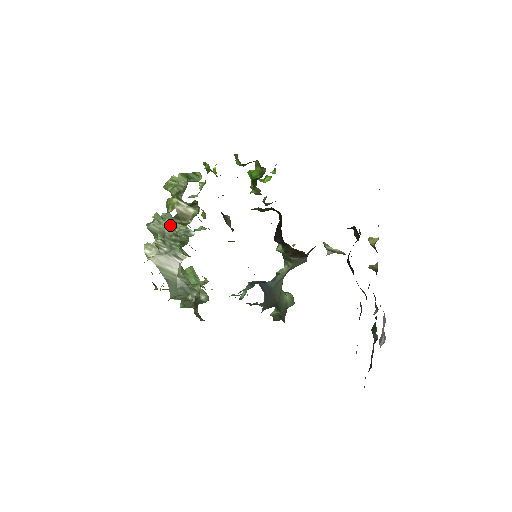
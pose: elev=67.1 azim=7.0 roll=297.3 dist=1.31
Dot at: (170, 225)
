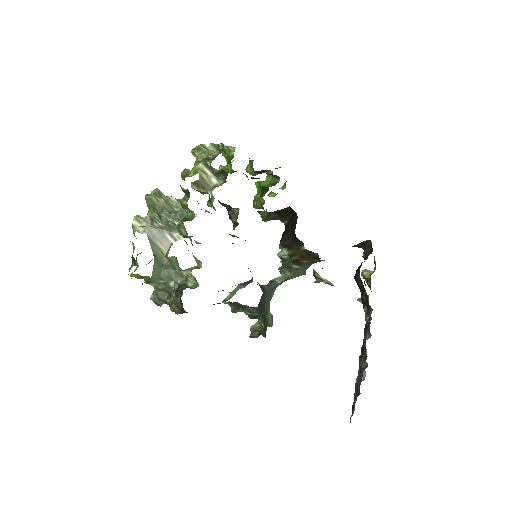
Dot at: (171, 203)
